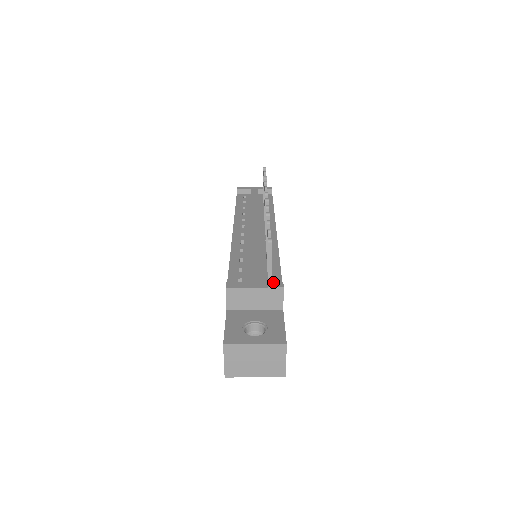
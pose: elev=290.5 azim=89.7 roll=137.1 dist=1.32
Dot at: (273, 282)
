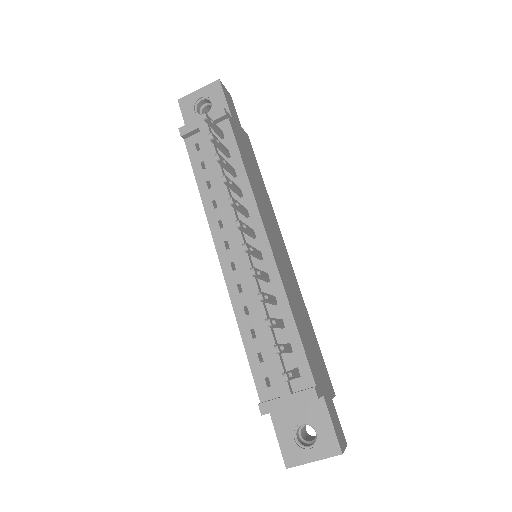
Dot at: (304, 391)
